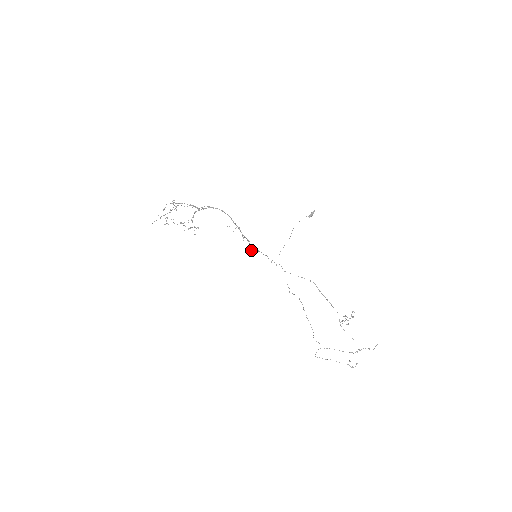
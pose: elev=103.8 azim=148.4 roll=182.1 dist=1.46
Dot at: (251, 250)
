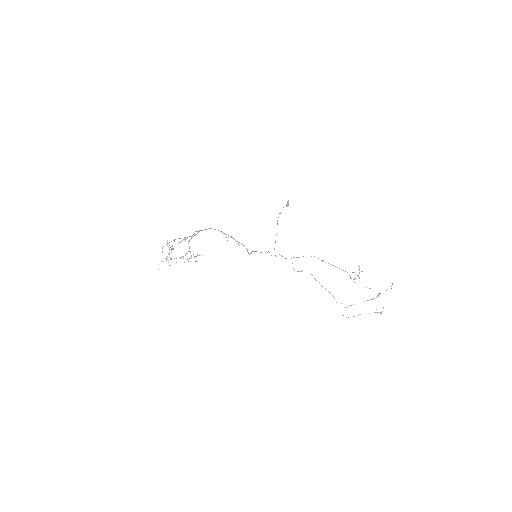
Dot at: (250, 253)
